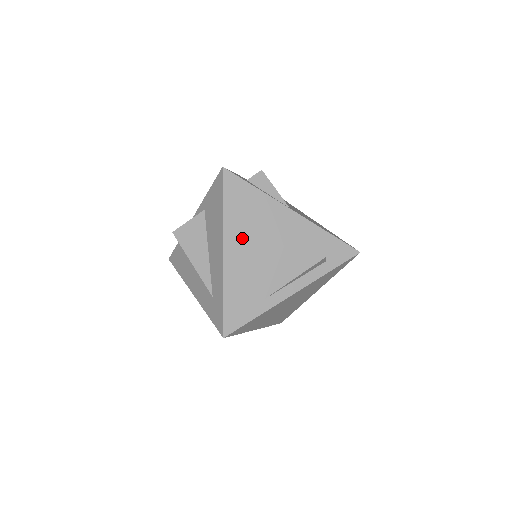
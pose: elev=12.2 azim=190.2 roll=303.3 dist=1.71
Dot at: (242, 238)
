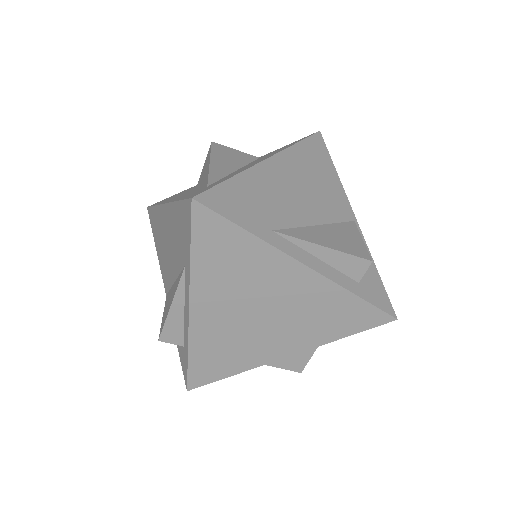
Dot at: (294, 173)
